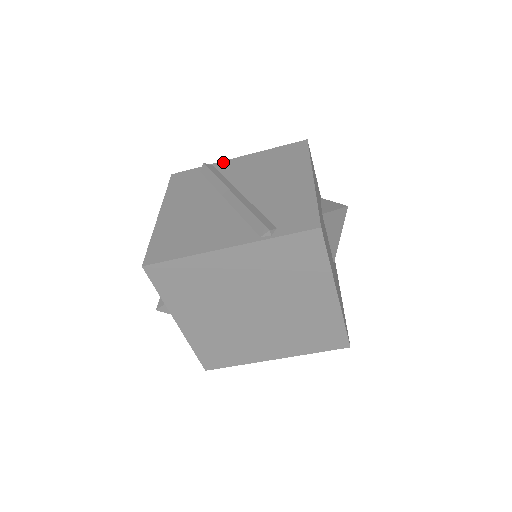
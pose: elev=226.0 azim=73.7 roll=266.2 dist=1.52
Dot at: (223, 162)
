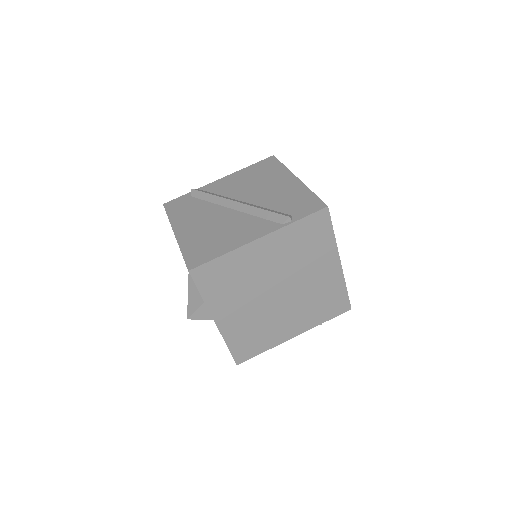
Dot at: (208, 185)
